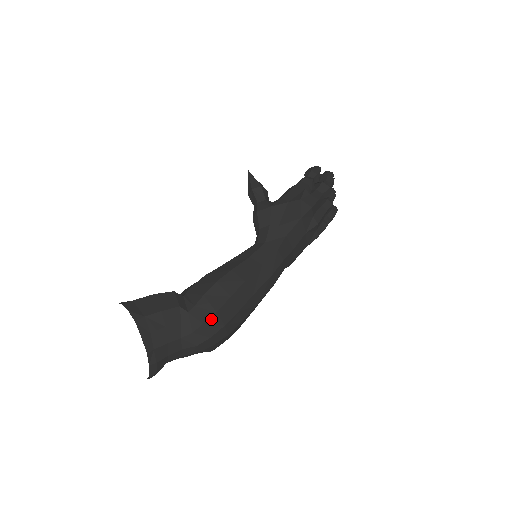
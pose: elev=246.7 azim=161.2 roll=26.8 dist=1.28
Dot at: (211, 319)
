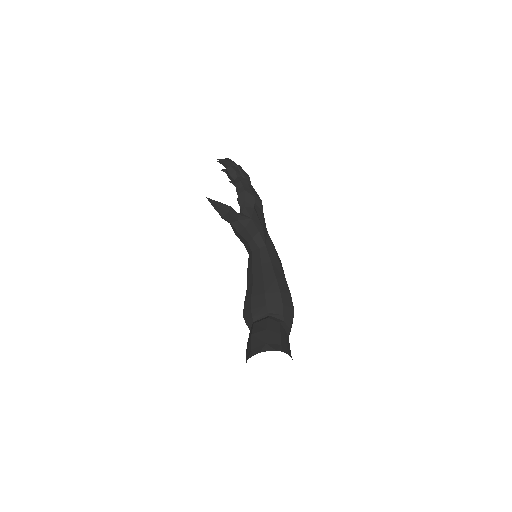
Dot at: (293, 314)
